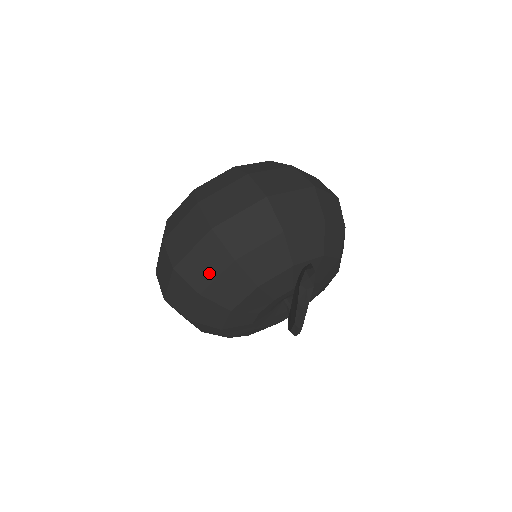
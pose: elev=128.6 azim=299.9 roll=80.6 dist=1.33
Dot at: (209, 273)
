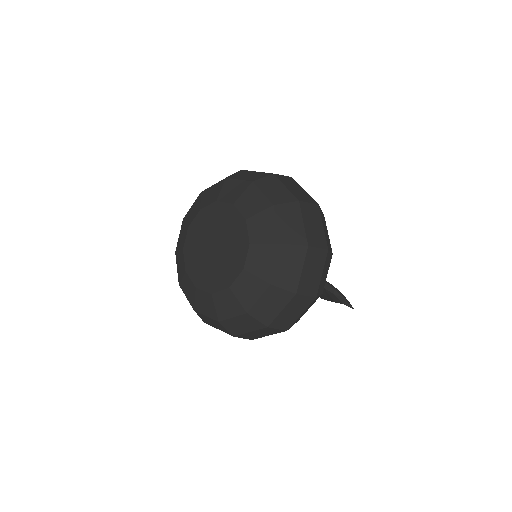
Dot at: occluded
